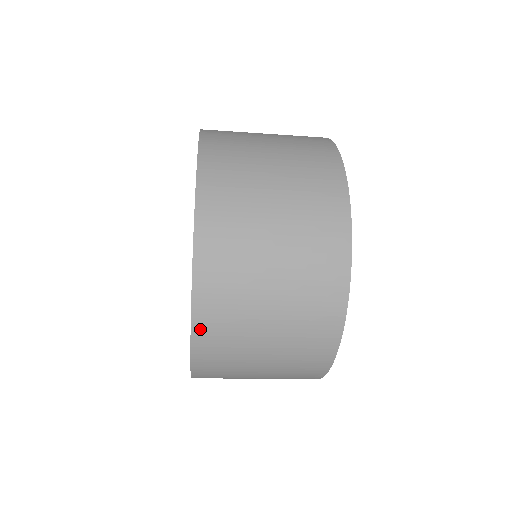
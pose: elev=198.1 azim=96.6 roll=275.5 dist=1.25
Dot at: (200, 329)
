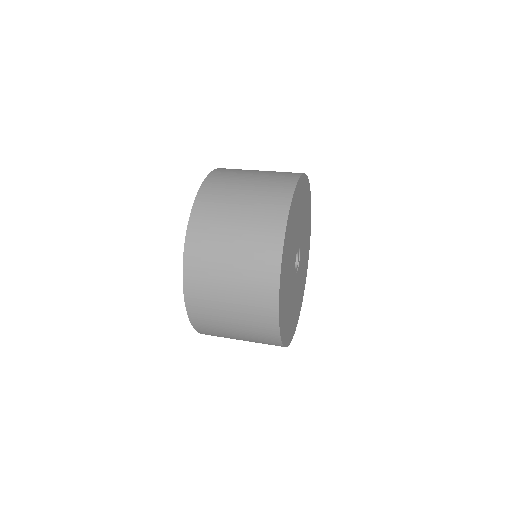
Dot at: (190, 301)
